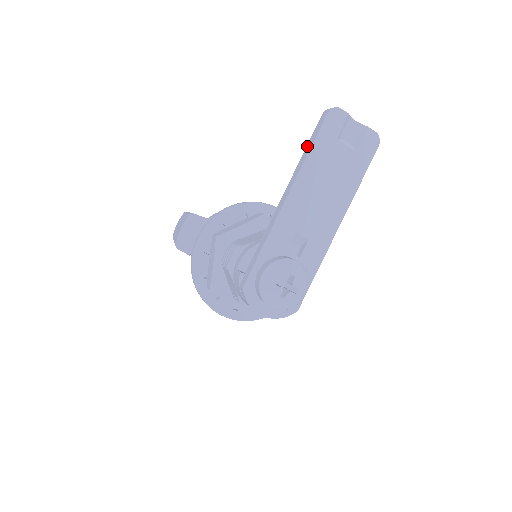
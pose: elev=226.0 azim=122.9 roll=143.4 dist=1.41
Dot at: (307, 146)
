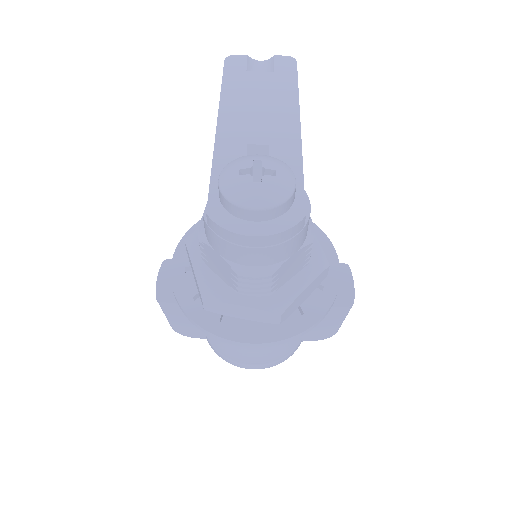
Dot at: occluded
